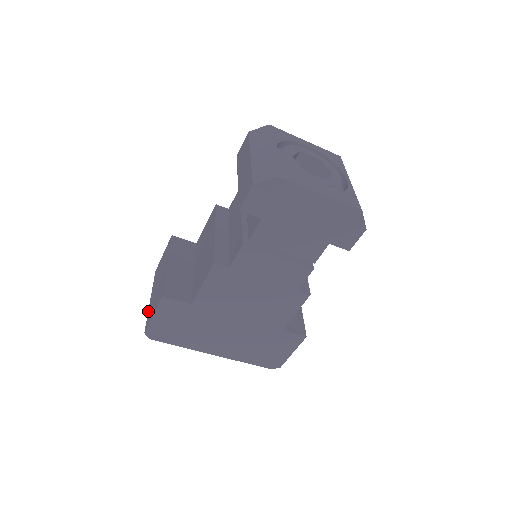
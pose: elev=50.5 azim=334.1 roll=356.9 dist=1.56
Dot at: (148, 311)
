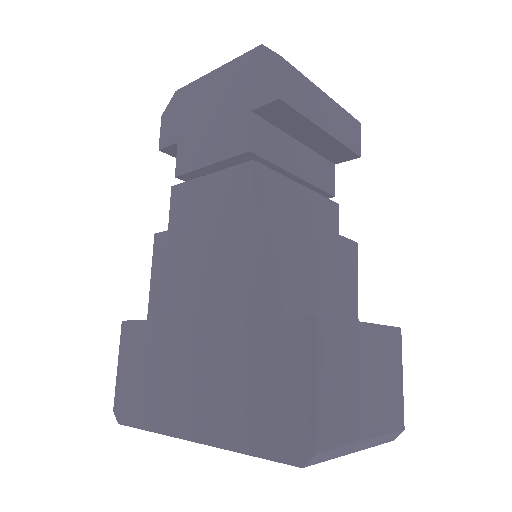
Dot at: occluded
